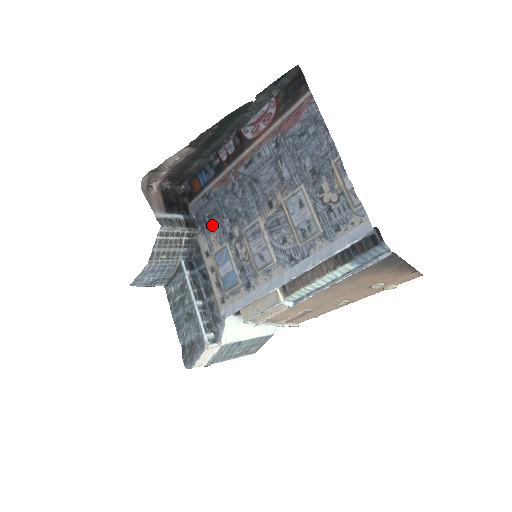
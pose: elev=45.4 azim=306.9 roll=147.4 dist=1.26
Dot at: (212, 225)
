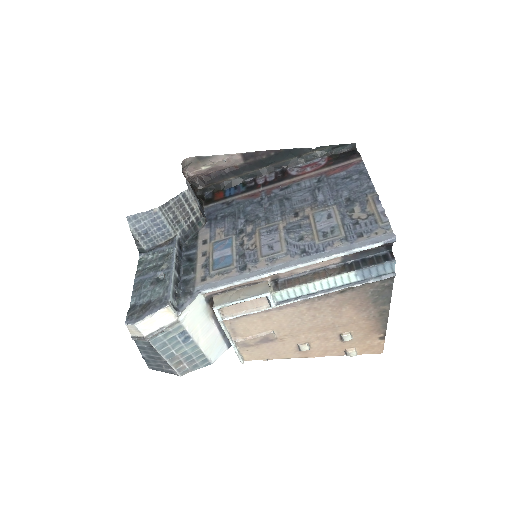
Dot at: (223, 222)
